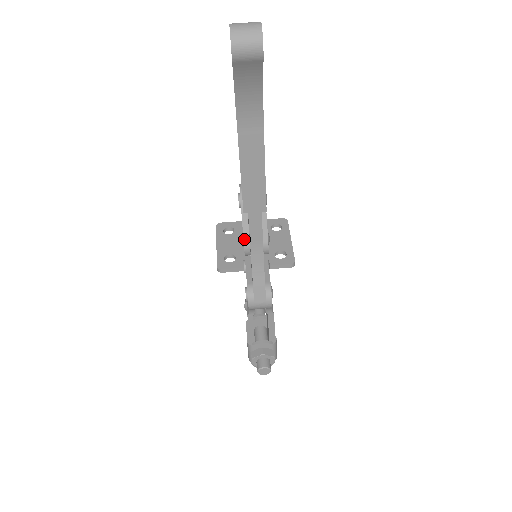
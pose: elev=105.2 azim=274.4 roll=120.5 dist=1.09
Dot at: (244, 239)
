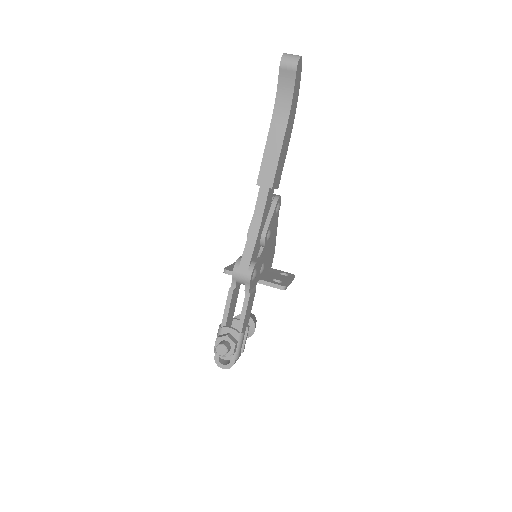
Dot at: occluded
